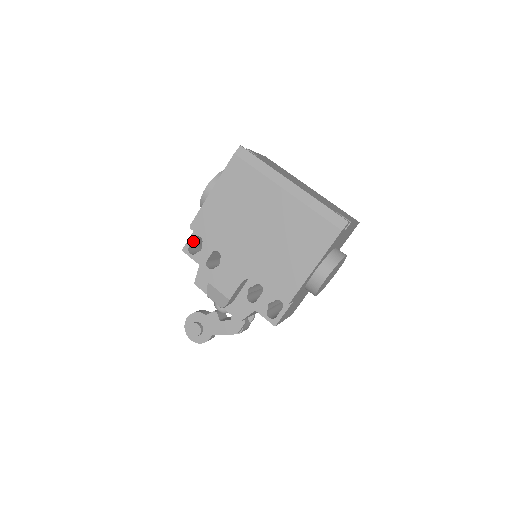
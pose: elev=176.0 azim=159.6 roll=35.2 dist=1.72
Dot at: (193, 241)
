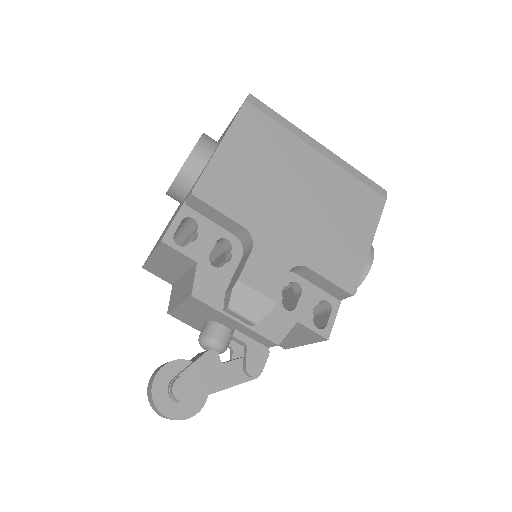
Dot at: (177, 227)
